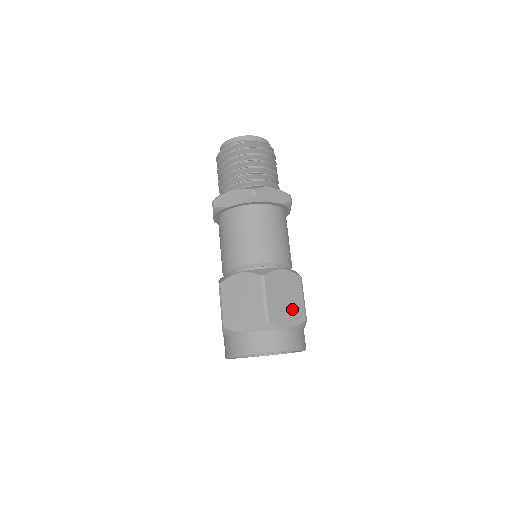
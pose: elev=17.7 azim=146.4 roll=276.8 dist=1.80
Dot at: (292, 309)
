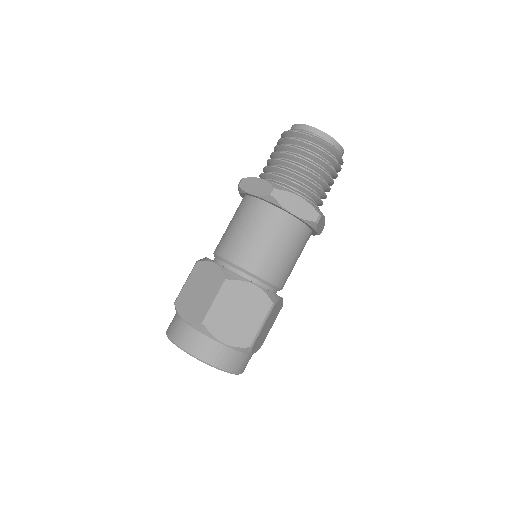
Dot at: (240, 329)
